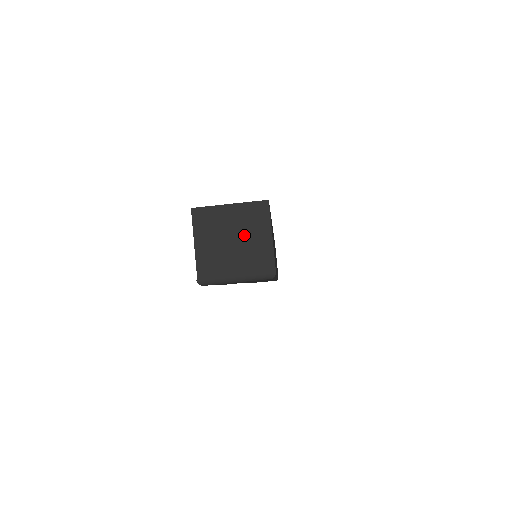
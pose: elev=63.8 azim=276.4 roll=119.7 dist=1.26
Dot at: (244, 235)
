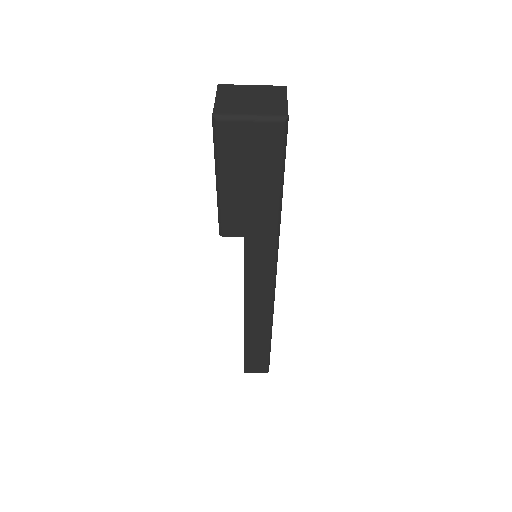
Dot at: (262, 99)
